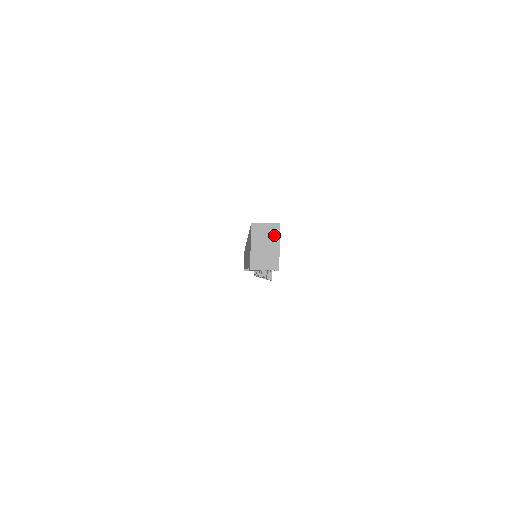
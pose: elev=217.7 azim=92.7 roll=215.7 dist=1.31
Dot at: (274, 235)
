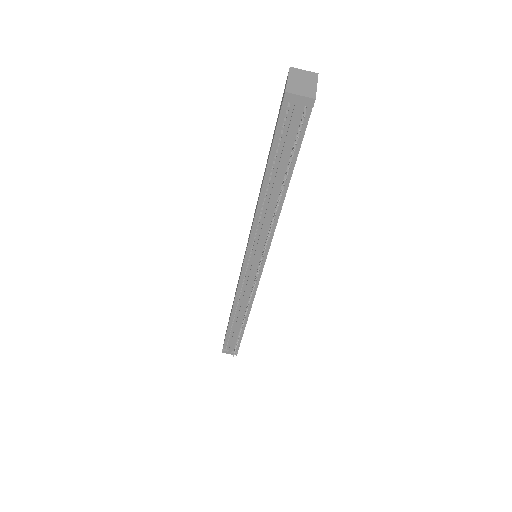
Dot at: (312, 78)
